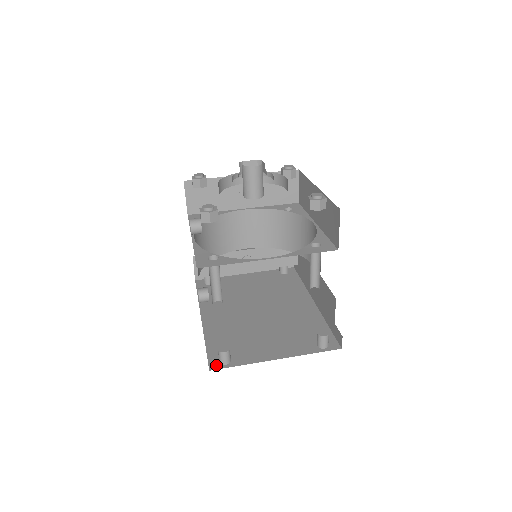
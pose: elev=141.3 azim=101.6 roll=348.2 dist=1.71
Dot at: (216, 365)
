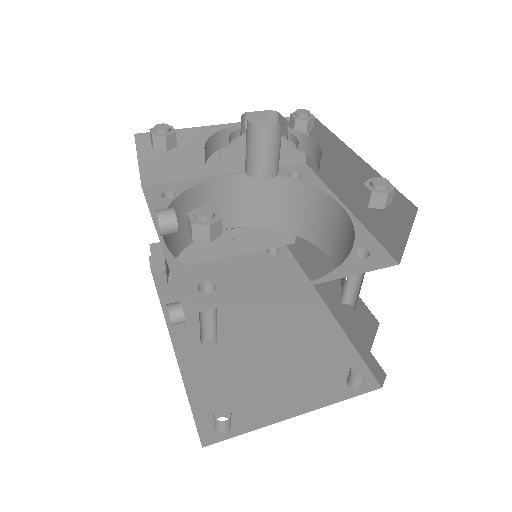
Dot at: (210, 435)
